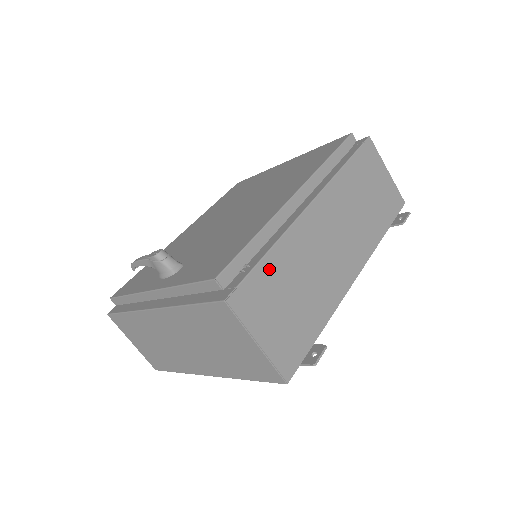
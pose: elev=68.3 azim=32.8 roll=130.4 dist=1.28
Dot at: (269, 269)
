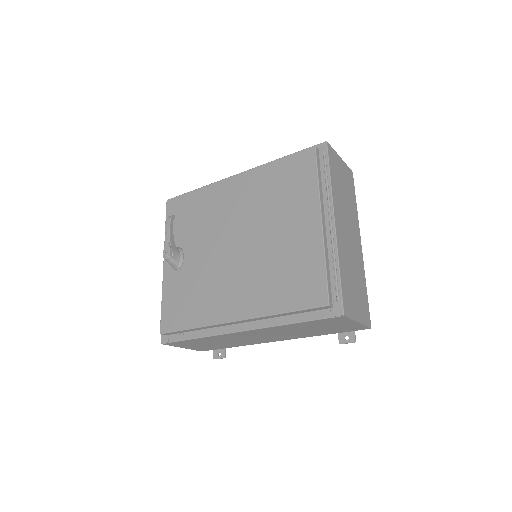
Dot at: (194, 341)
